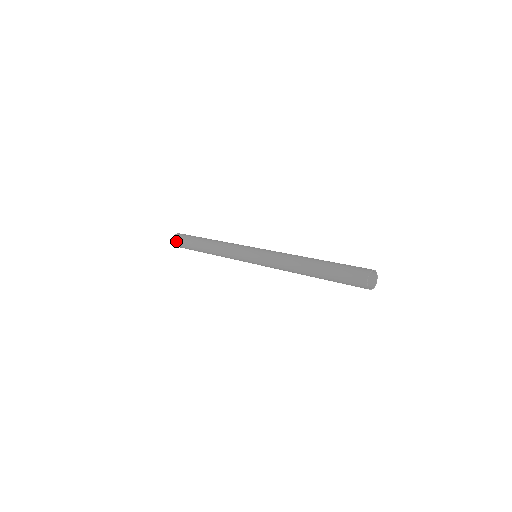
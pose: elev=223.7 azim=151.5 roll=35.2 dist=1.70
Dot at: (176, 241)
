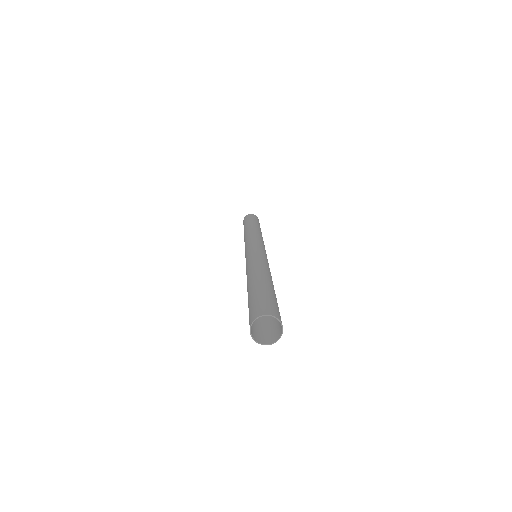
Dot at: occluded
